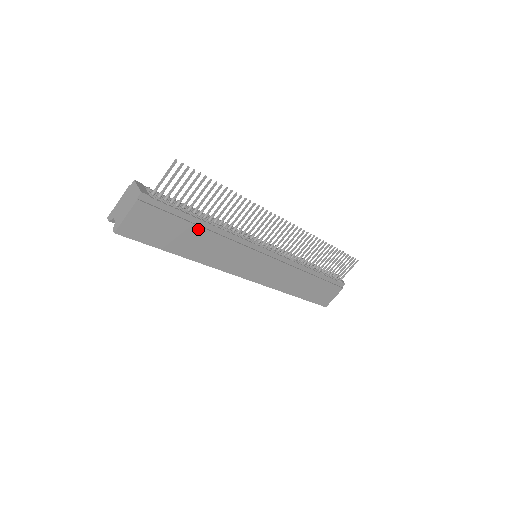
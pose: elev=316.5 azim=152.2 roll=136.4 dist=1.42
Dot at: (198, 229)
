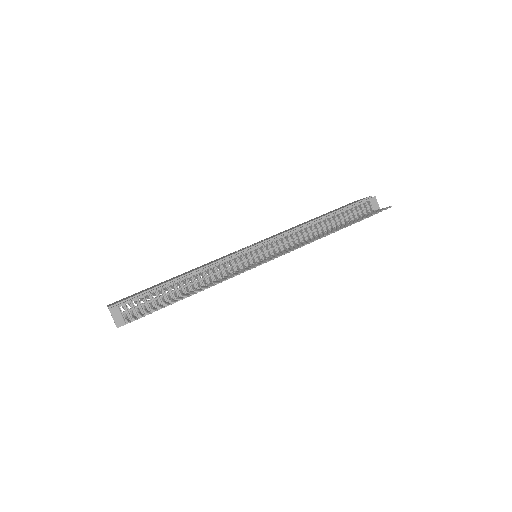
Dot at: (181, 299)
